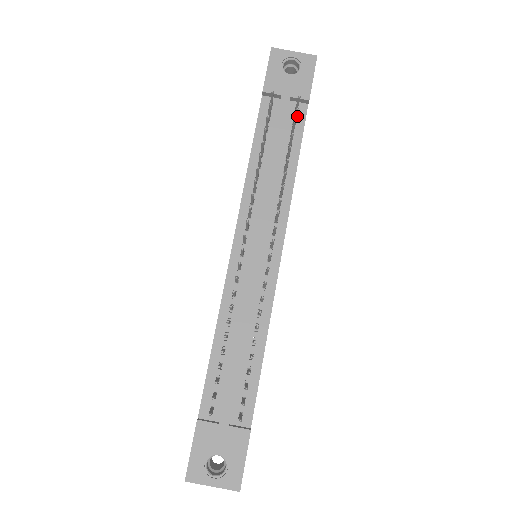
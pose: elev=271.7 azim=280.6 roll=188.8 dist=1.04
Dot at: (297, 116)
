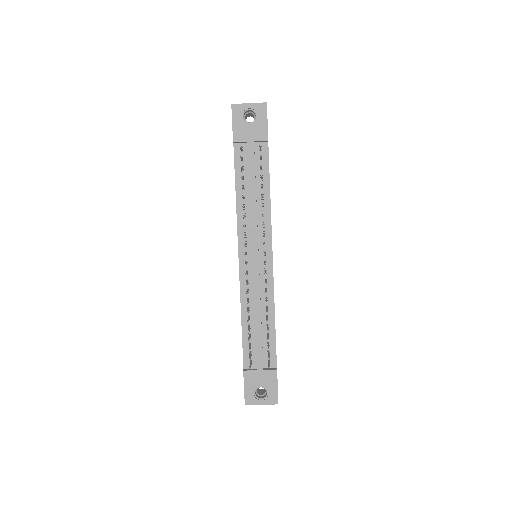
Dot at: (262, 153)
